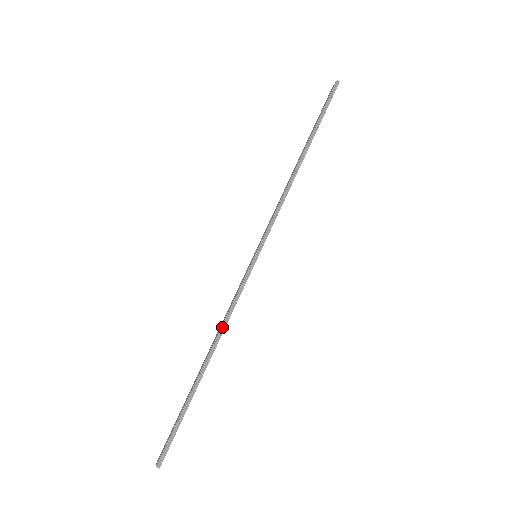
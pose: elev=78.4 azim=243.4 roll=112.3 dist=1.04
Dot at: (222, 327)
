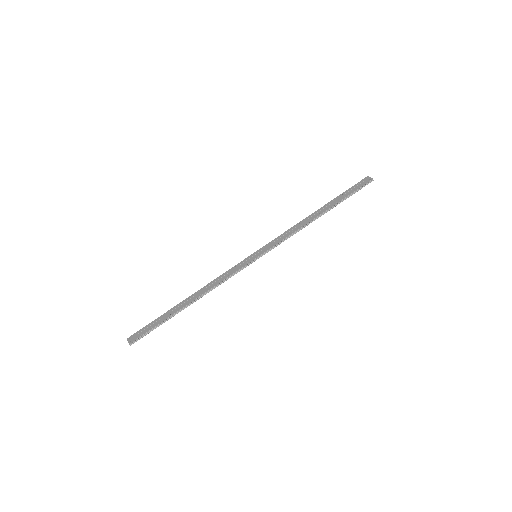
Dot at: (212, 288)
